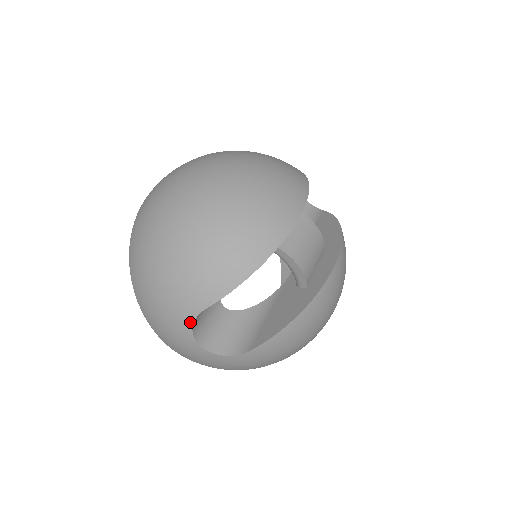
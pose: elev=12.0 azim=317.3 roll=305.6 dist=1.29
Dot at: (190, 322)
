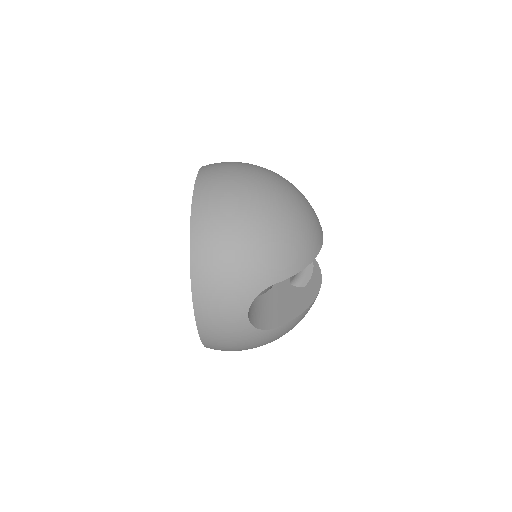
Dot at: (256, 293)
